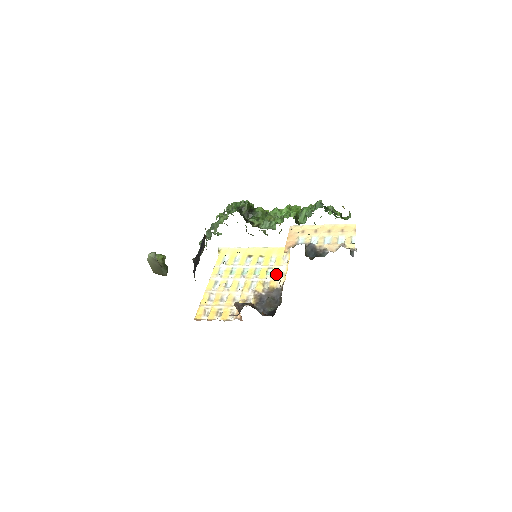
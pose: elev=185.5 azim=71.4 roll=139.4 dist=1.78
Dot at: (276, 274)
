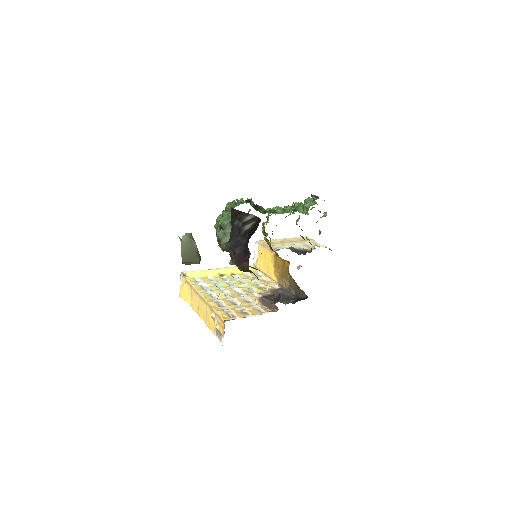
Dot at: (264, 281)
